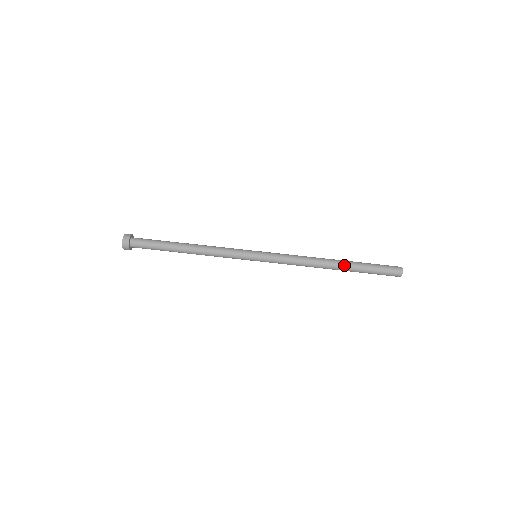
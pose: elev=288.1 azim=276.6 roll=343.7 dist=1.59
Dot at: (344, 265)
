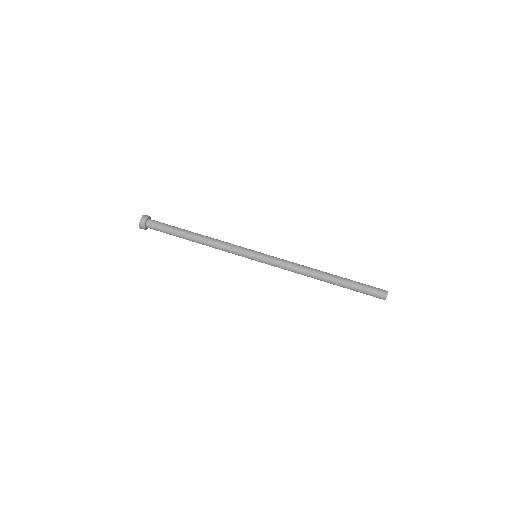
Dot at: (334, 279)
